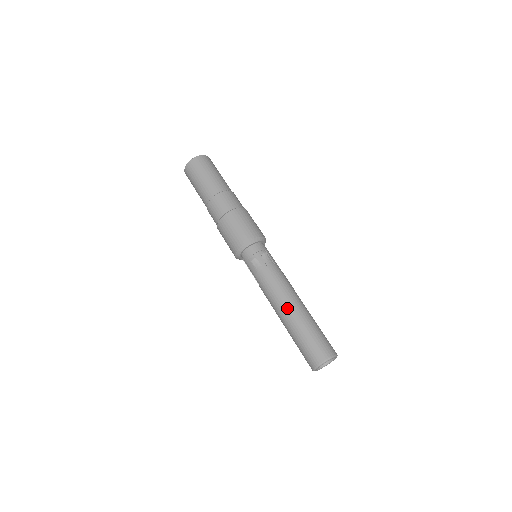
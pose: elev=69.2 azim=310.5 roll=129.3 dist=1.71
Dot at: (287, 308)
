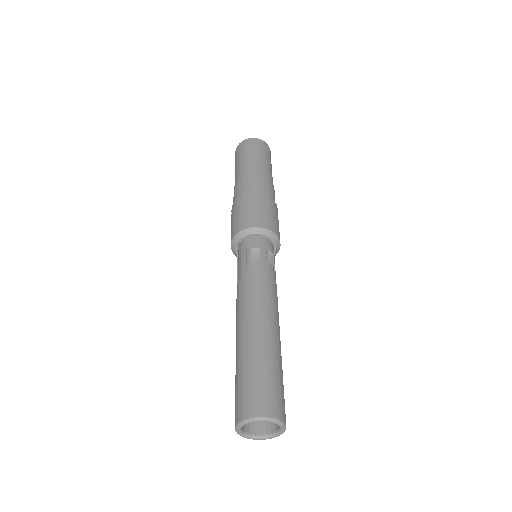
Dot at: (260, 321)
